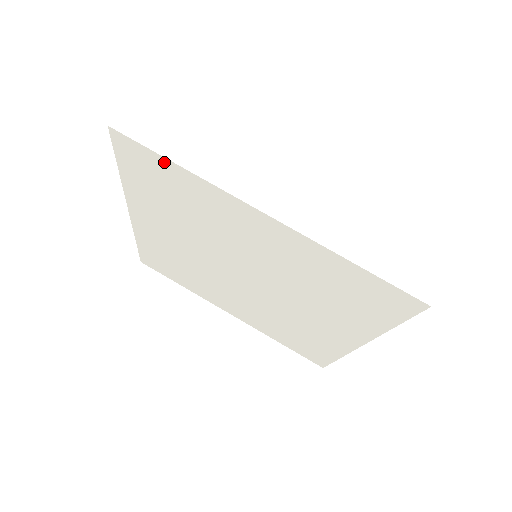
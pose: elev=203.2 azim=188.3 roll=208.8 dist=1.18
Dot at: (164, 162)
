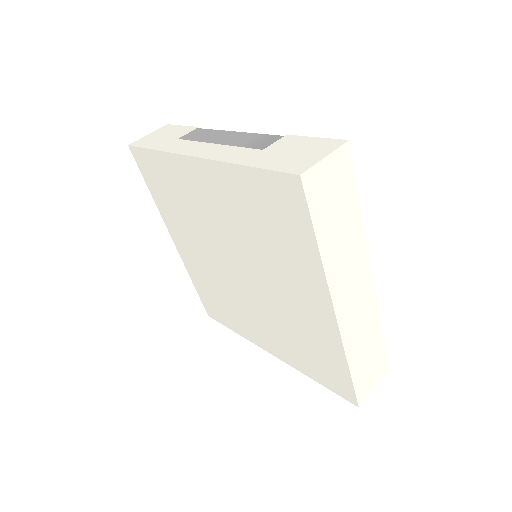
Dot at: (308, 230)
